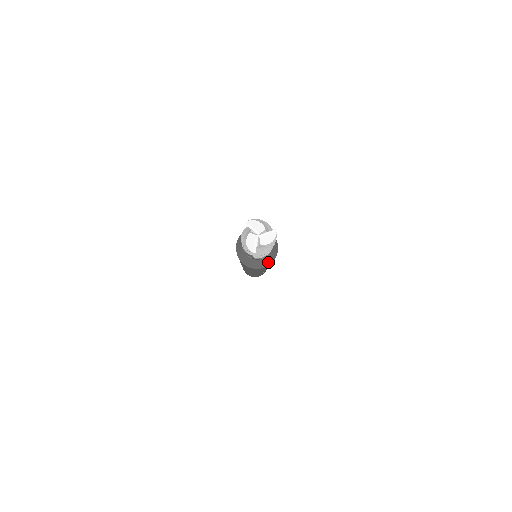
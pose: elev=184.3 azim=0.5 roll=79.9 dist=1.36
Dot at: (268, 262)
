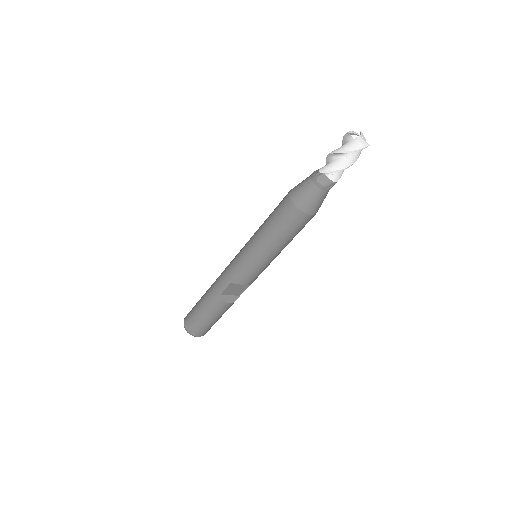
Dot at: (305, 202)
